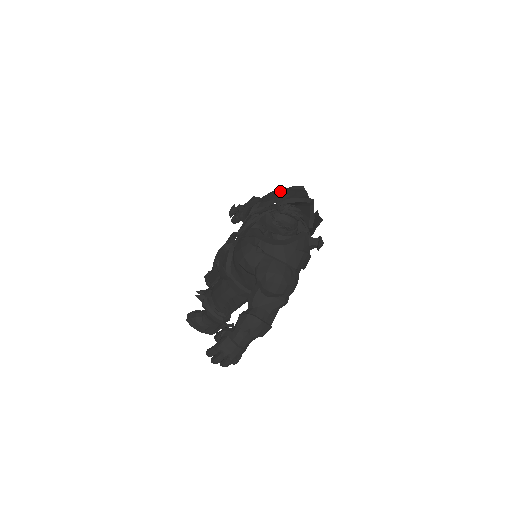
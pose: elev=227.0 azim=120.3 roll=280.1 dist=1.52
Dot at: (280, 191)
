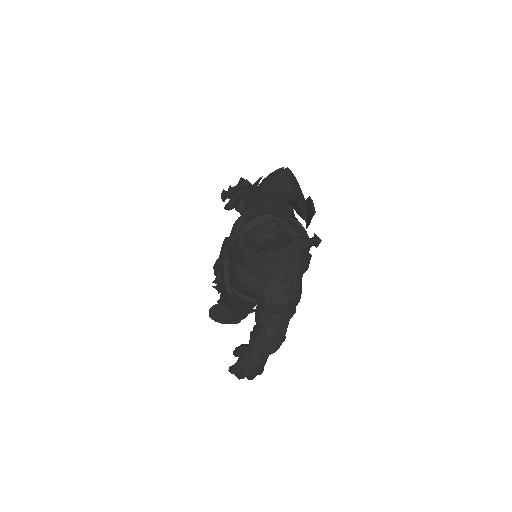
Dot at: (260, 192)
